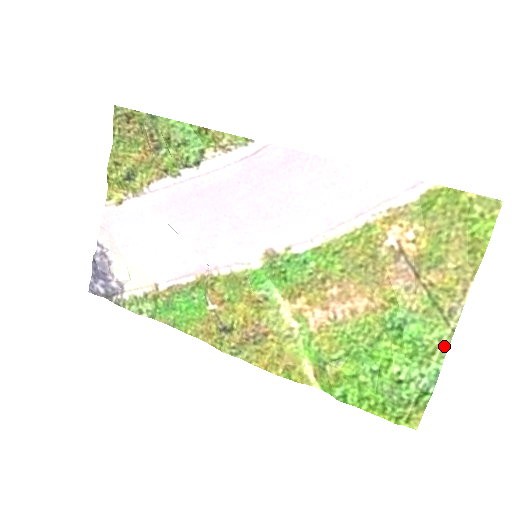
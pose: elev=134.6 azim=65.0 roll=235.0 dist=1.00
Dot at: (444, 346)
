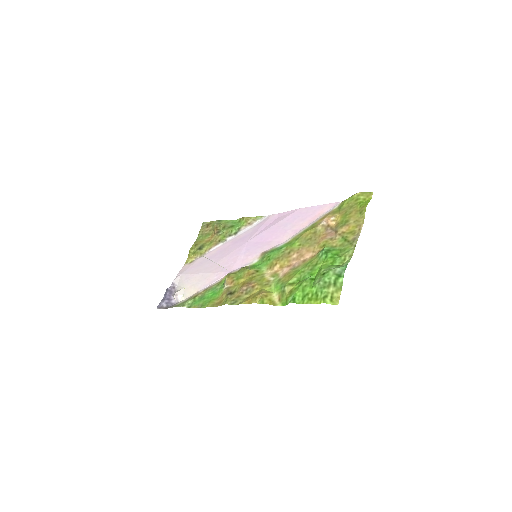
Dot at: (350, 254)
